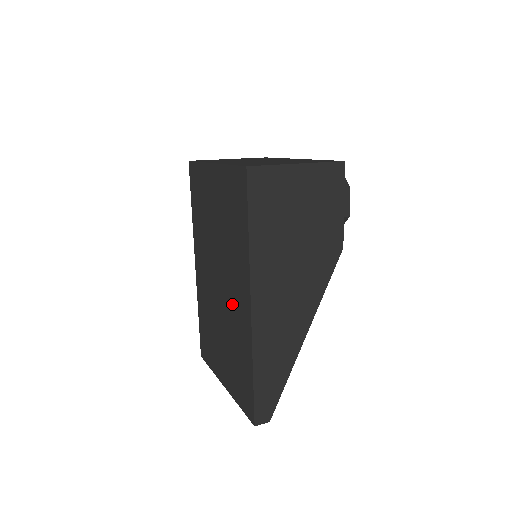
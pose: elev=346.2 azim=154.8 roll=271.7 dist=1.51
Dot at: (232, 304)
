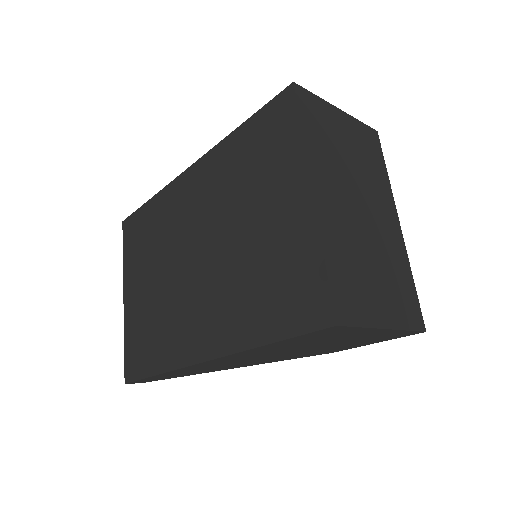
Dot at: (189, 306)
